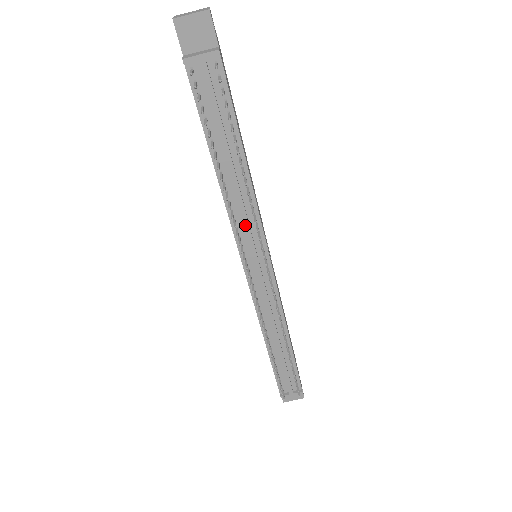
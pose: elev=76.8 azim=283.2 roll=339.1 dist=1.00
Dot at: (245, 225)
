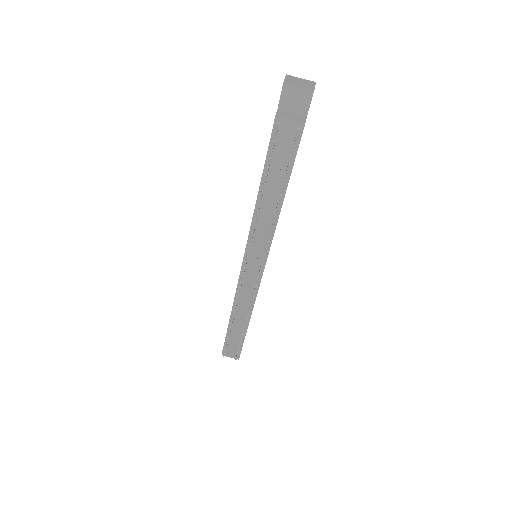
Dot at: (259, 238)
